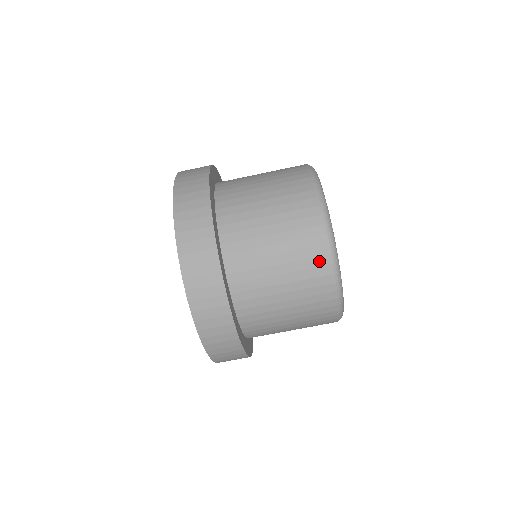
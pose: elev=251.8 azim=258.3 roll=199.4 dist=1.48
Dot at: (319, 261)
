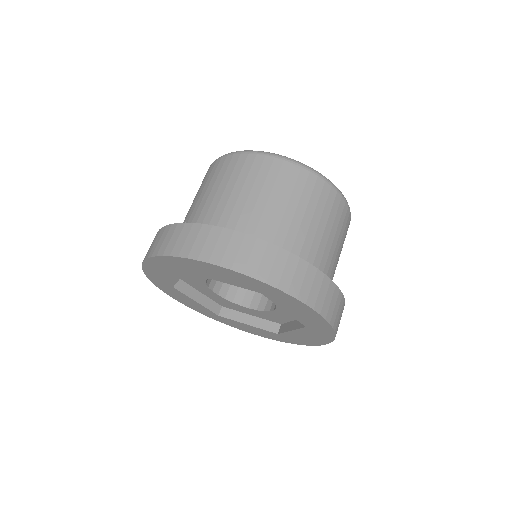
Dot at: (302, 177)
